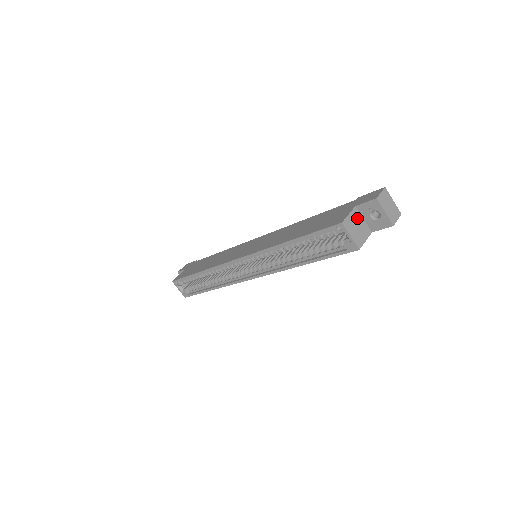
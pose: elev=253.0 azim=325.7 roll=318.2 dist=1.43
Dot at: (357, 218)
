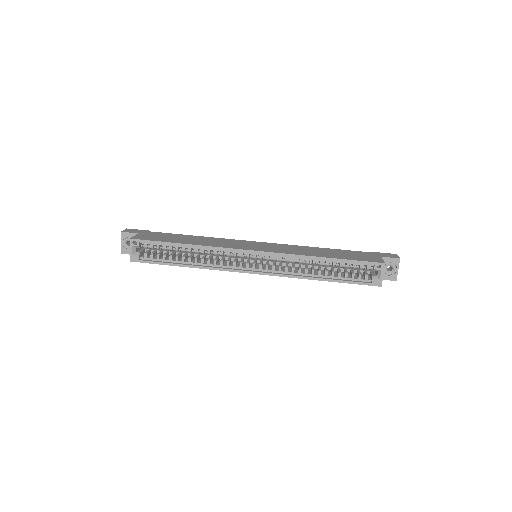
Dot at: occluded
